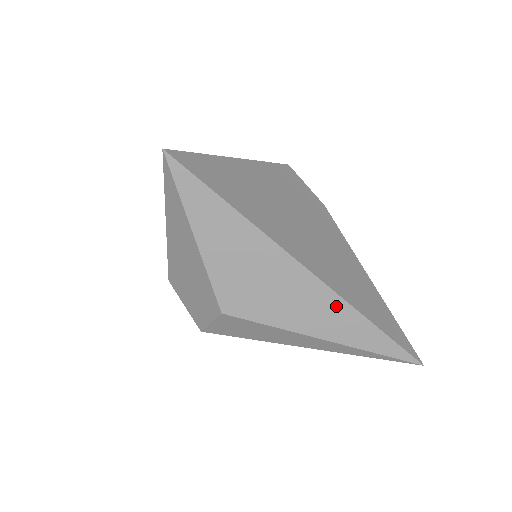
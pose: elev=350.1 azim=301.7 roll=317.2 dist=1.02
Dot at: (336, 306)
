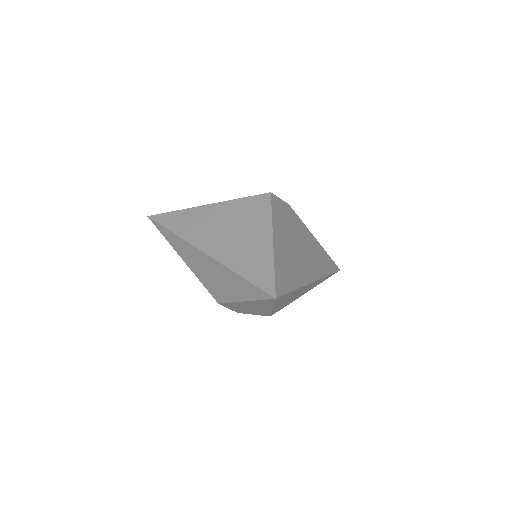
Dot at: (319, 281)
